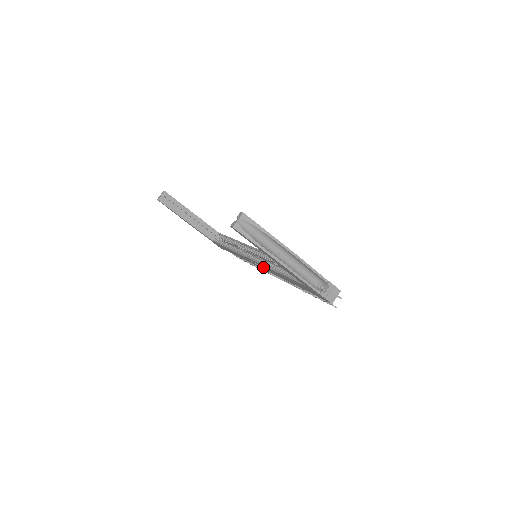
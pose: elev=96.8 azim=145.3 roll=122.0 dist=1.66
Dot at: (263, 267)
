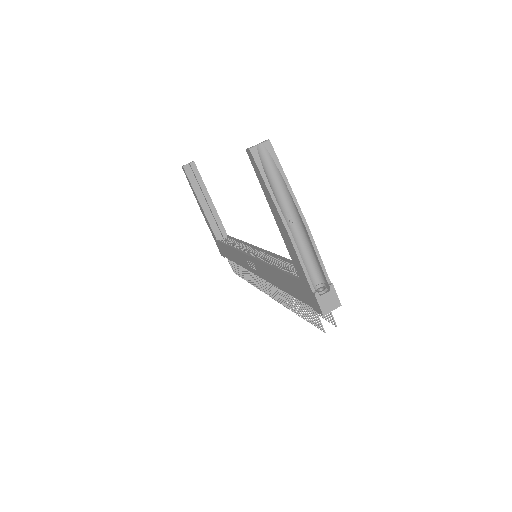
Dot at: (258, 267)
